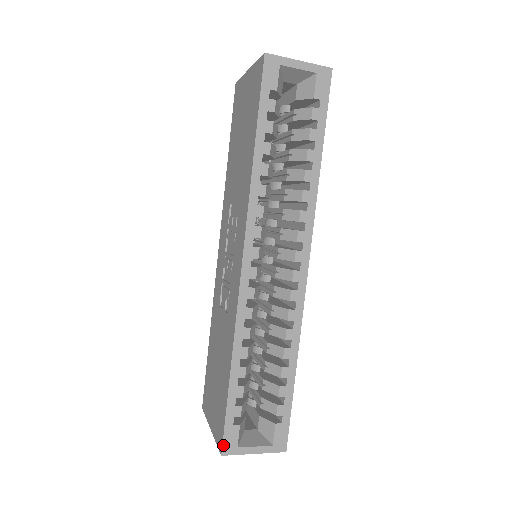
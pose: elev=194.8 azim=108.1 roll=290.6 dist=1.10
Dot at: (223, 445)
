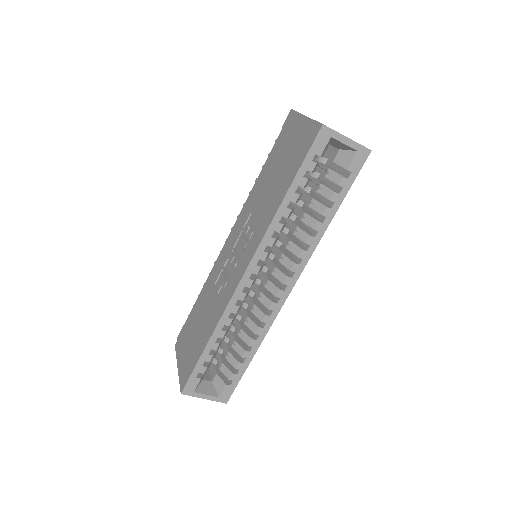
Dot at: (184, 388)
